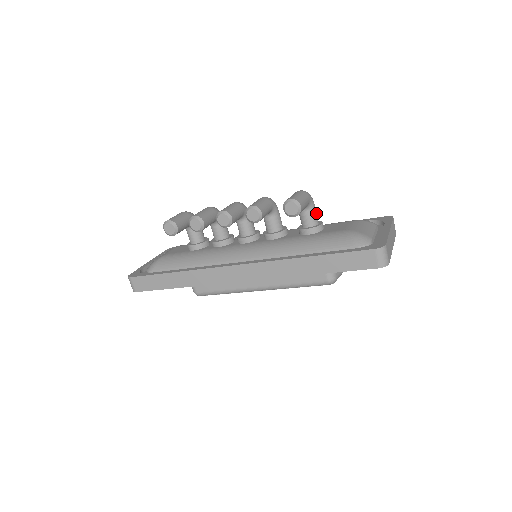
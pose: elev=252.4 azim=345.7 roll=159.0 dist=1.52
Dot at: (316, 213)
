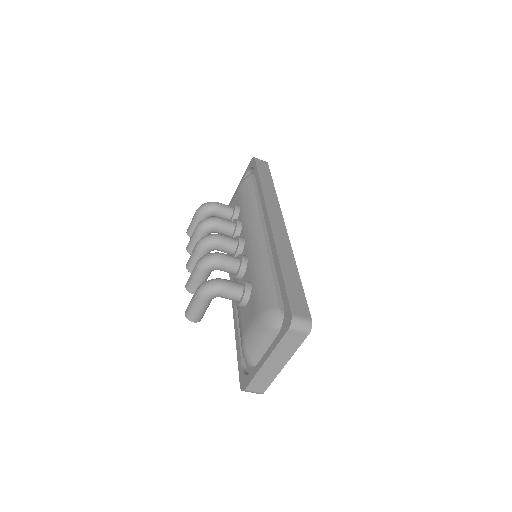
Dot at: (229, 296)
